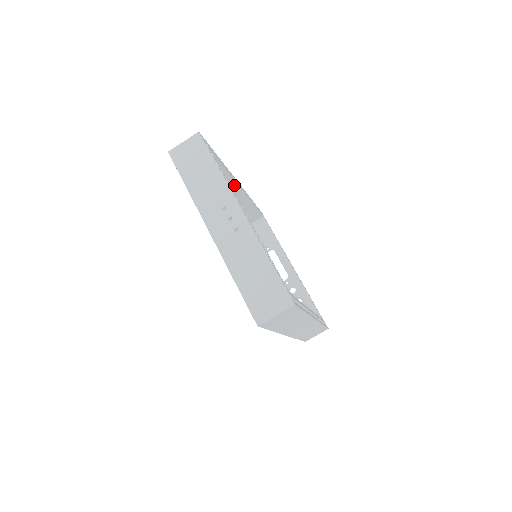
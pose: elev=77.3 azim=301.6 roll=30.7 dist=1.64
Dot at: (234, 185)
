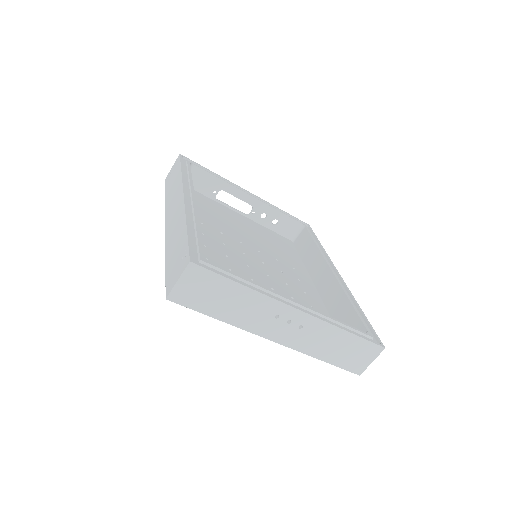
Dot at: occluded
